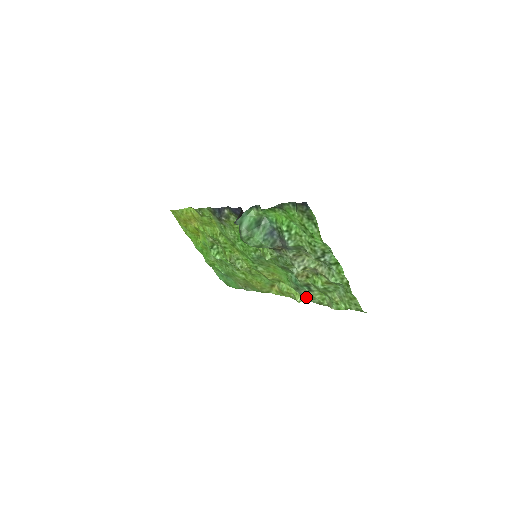
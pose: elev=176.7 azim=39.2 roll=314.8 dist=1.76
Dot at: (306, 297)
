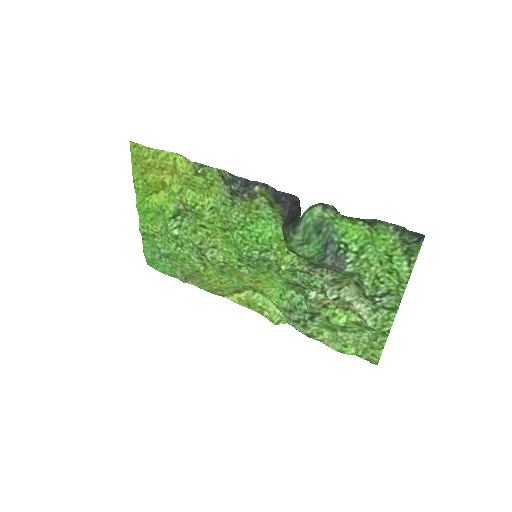
Dot at: (294, 323)
